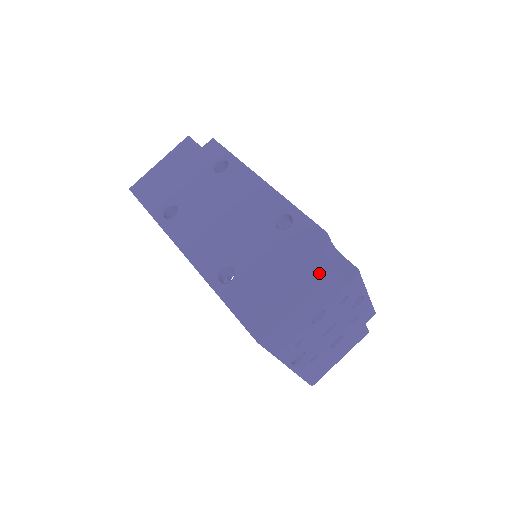
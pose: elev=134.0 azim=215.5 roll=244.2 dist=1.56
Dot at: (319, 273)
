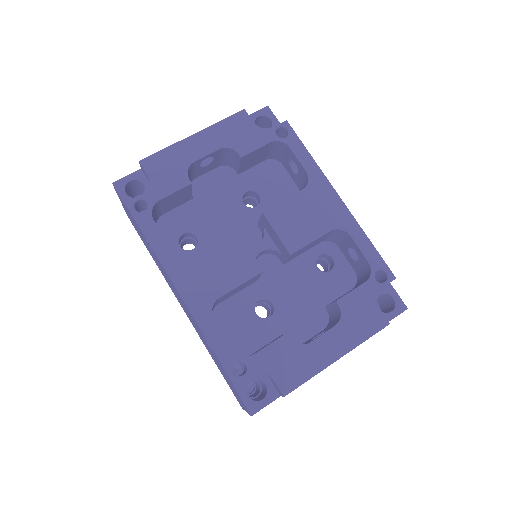
Dot at: (245, 407)
